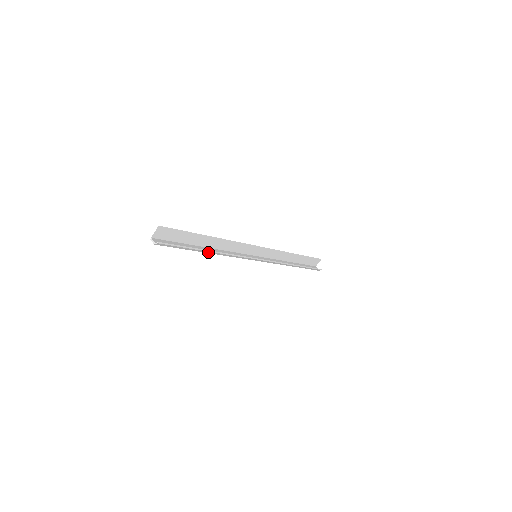
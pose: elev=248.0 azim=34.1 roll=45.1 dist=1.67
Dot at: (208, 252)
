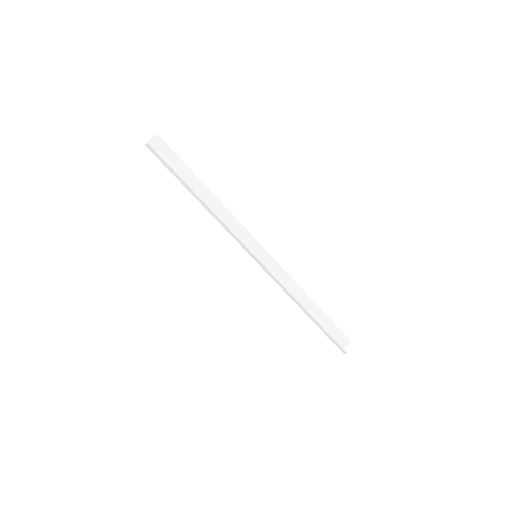
Dot at: (197, 198)
